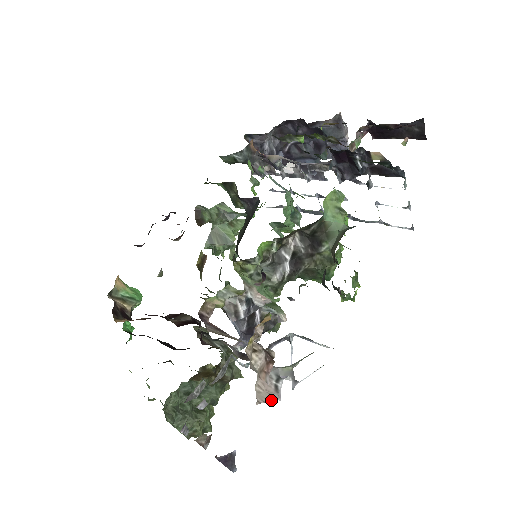
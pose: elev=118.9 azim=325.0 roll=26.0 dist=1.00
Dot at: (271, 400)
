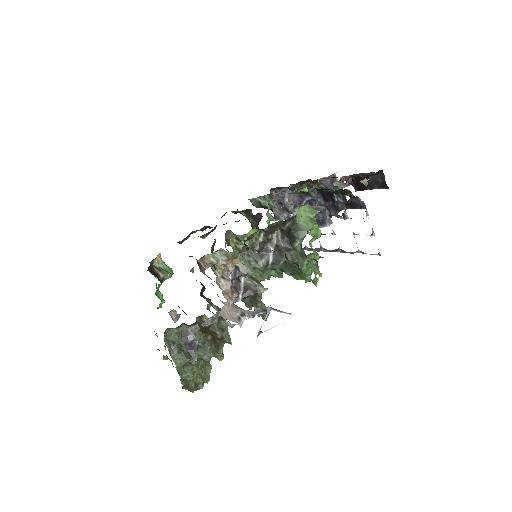
Dot at: (232, 321)
